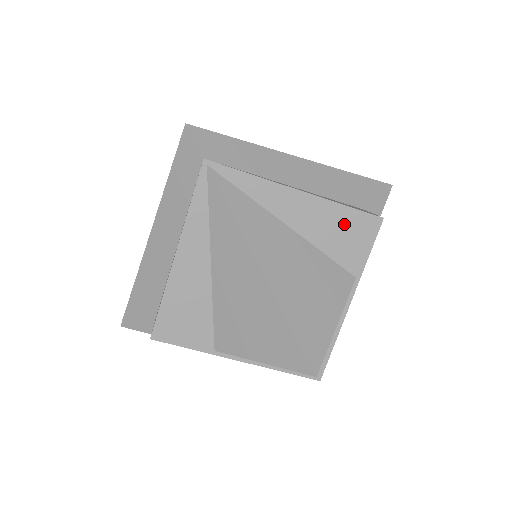
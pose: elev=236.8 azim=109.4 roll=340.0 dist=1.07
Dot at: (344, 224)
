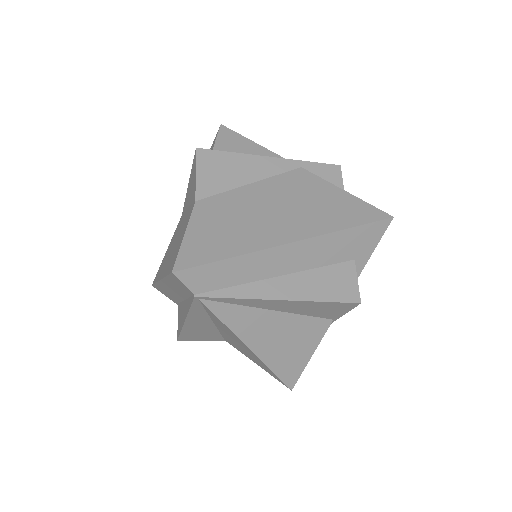
Dot at: (324, 307)
